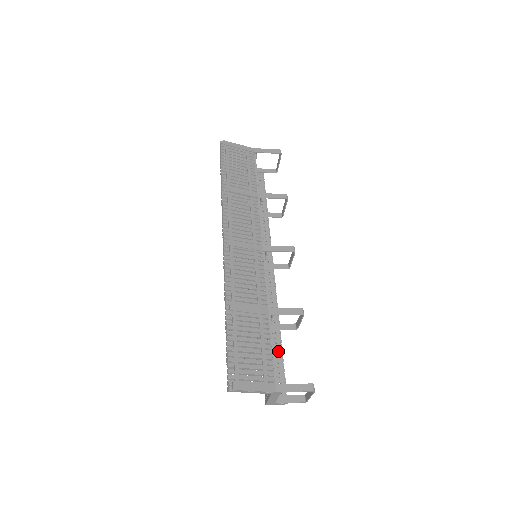
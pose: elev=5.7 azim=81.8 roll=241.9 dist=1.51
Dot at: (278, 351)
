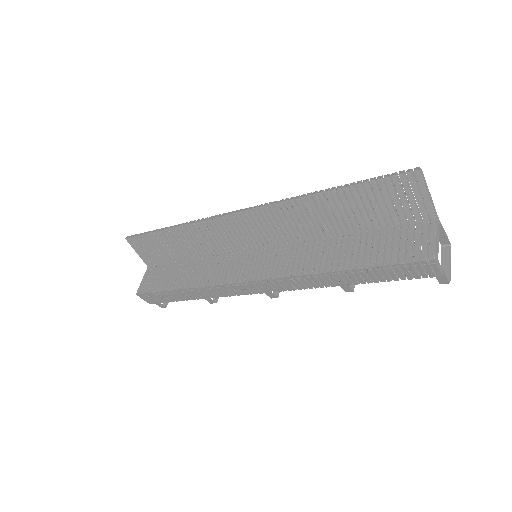
Dot at: occluded
